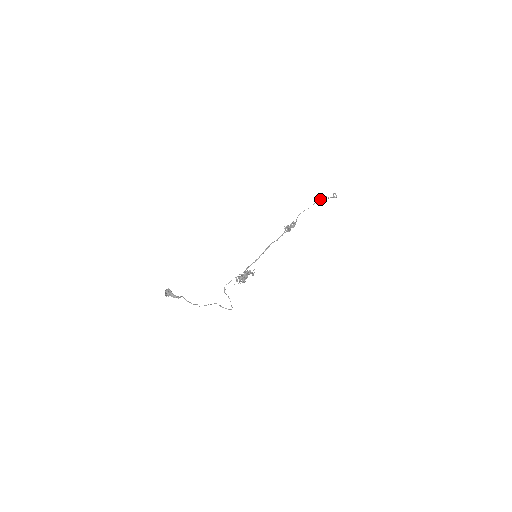
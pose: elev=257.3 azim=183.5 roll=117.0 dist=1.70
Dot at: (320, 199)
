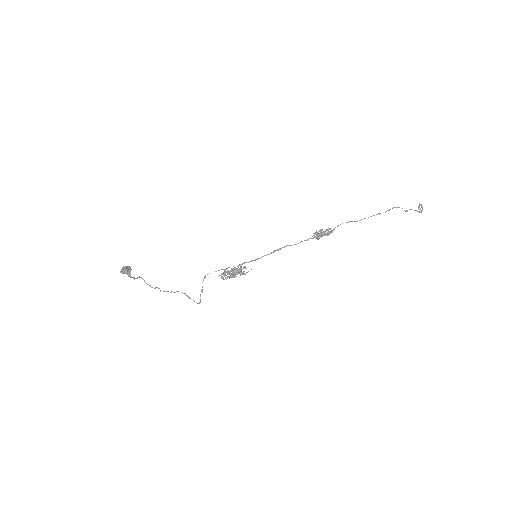
Dot at: (386, 211)
